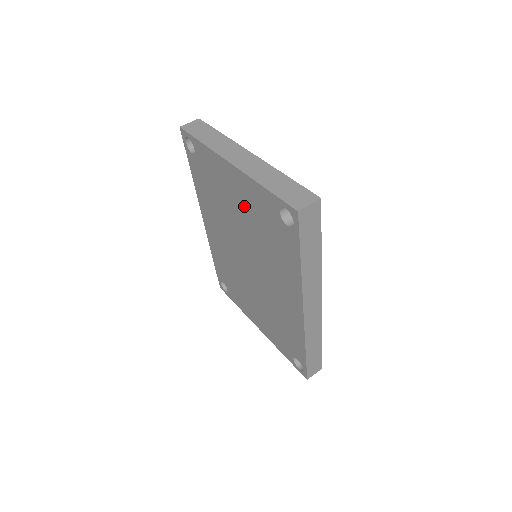
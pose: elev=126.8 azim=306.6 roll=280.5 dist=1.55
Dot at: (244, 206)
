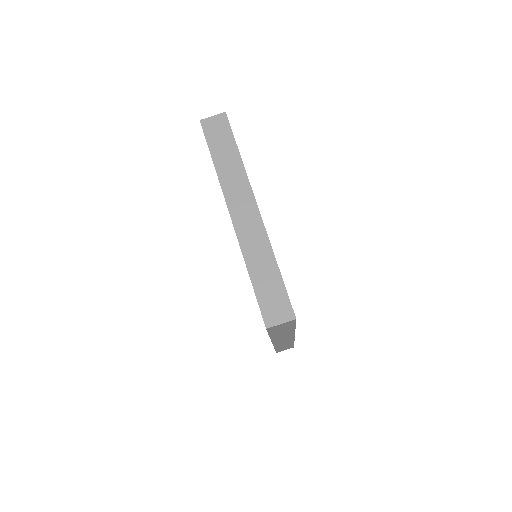
Dot at: occluded
